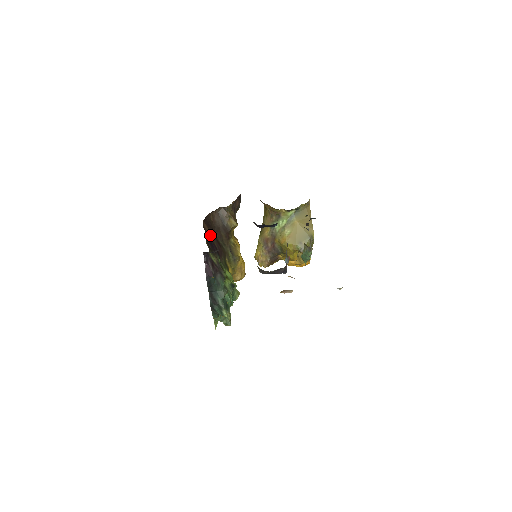
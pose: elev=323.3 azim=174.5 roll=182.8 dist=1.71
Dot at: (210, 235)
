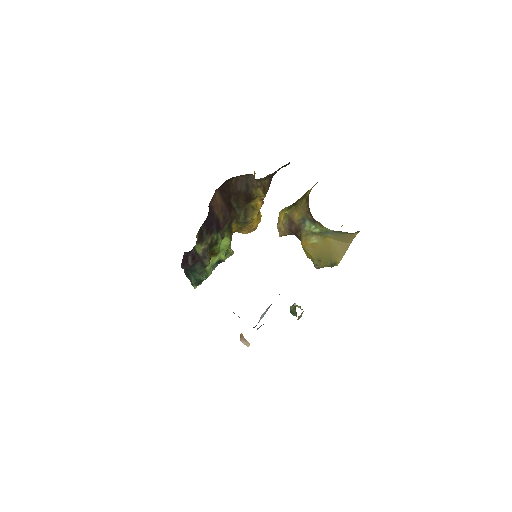
Dot at: (218, 206)
